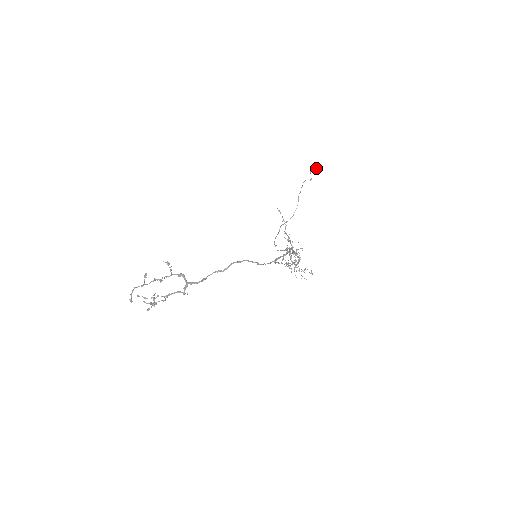
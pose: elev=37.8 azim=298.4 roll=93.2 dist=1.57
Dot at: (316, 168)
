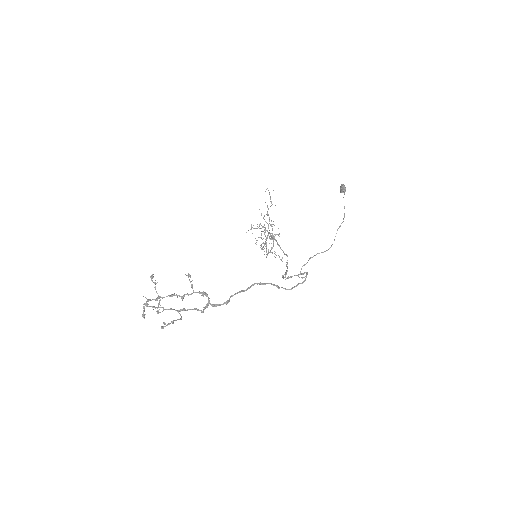
Dot at: occluded
